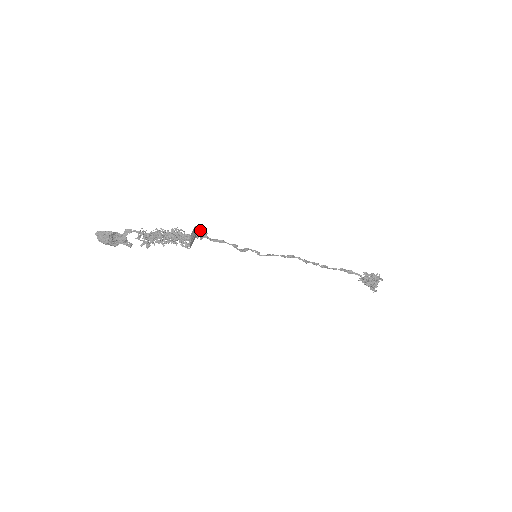
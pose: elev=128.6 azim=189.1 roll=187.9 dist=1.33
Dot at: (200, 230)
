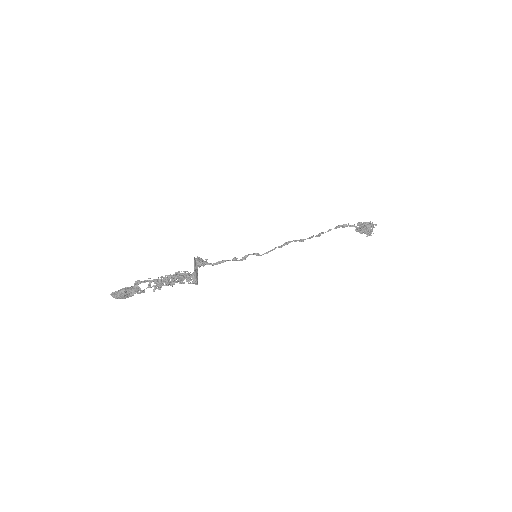
Dot at: (200, 260)
